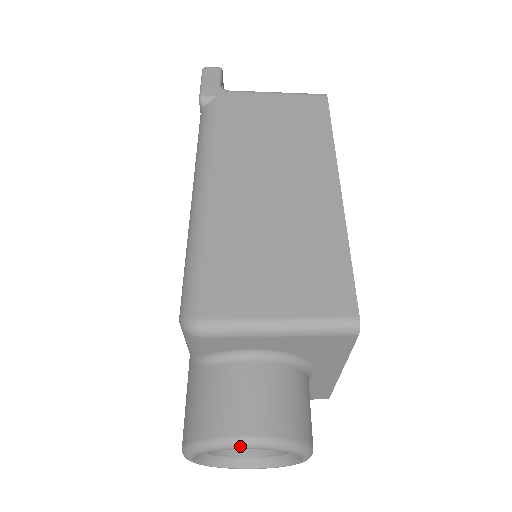
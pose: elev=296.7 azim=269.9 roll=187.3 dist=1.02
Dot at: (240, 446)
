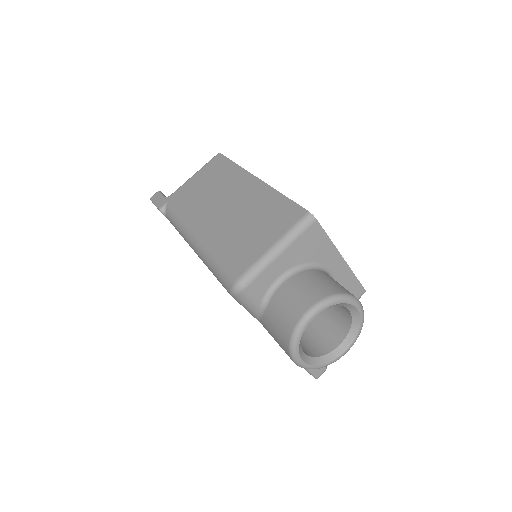
Dot at: (309, 318)
